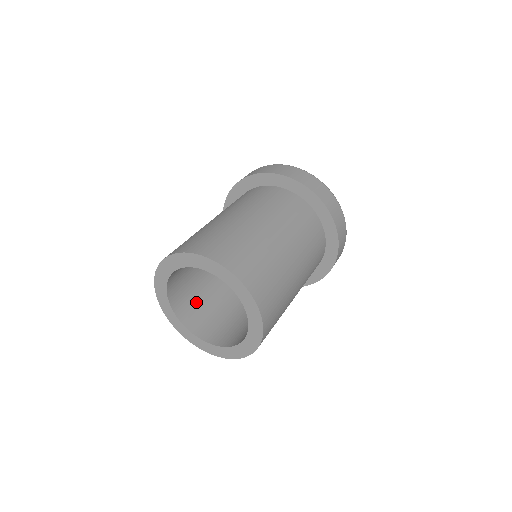
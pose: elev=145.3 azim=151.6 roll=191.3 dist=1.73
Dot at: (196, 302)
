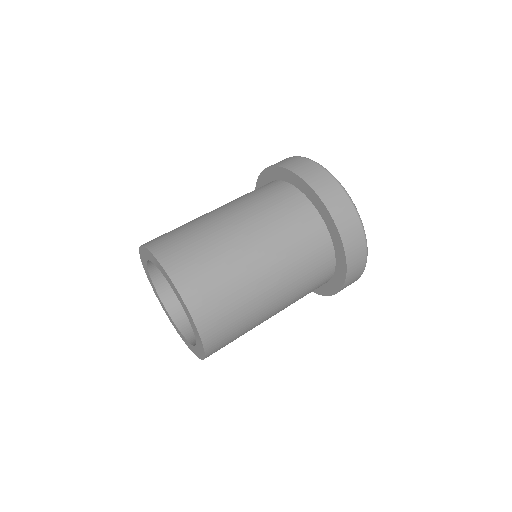
Dot at: occluded
